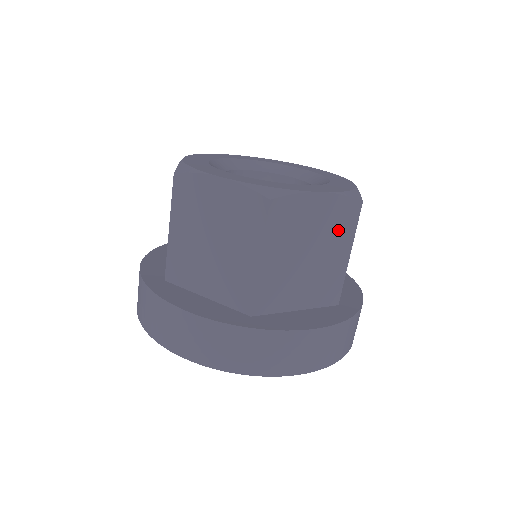
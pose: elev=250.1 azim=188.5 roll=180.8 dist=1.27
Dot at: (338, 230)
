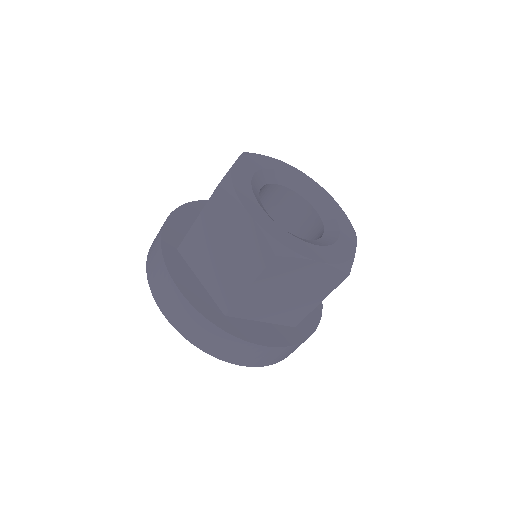
Dot at: (319, 286)
